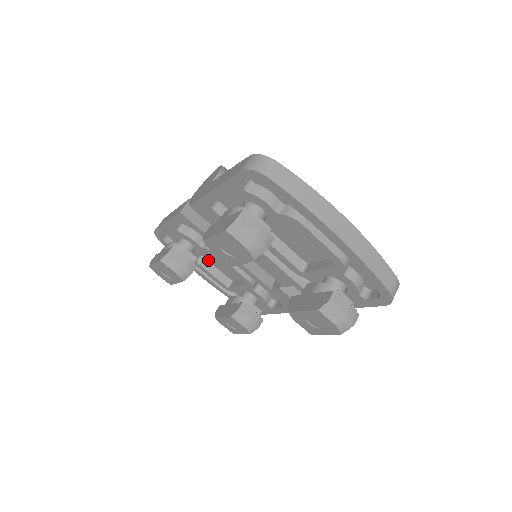
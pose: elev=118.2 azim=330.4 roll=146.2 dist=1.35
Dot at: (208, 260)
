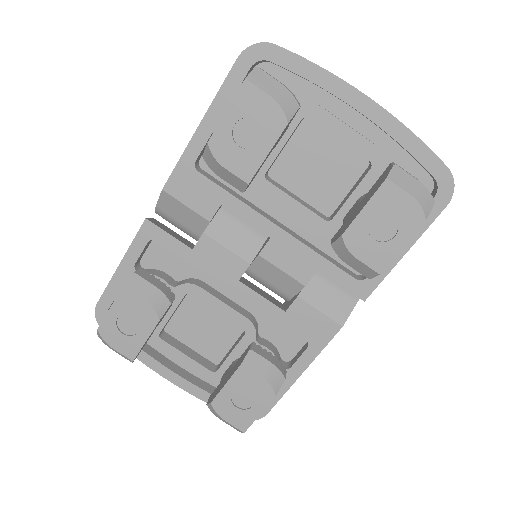
Dot at: (178, 338)
